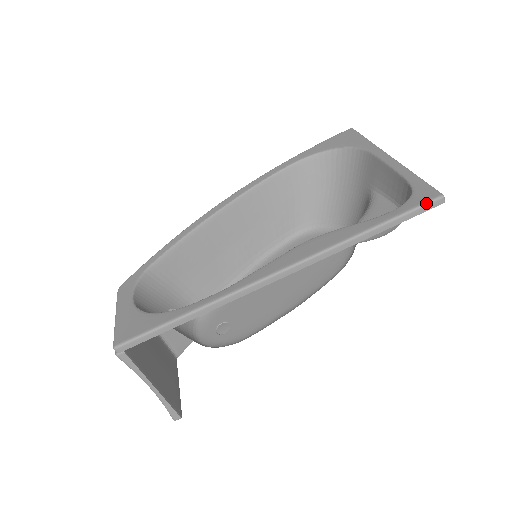
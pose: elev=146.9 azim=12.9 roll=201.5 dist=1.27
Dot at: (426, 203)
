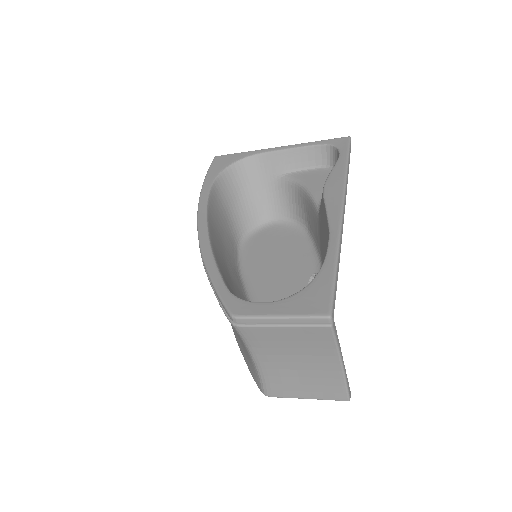
Dot at: (349, 142)
